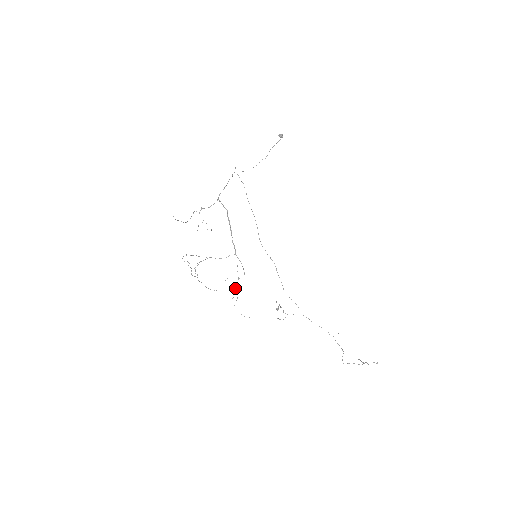
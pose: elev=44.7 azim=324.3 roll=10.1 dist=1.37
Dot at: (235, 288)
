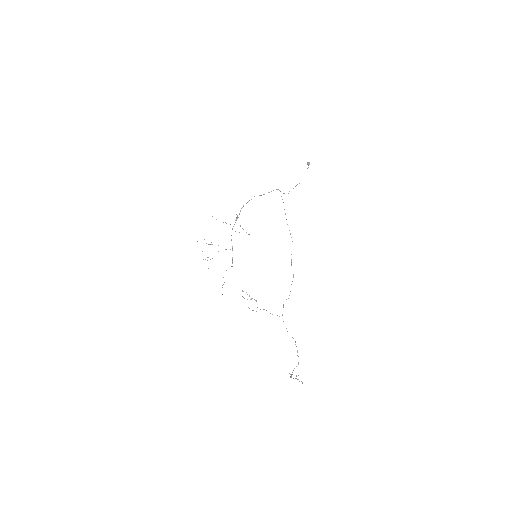
Dot at: occluded
